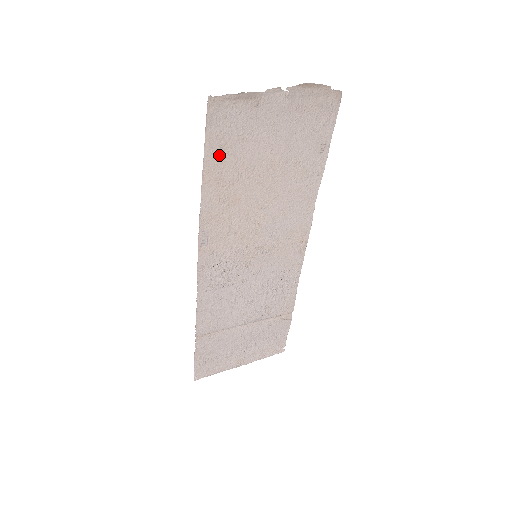
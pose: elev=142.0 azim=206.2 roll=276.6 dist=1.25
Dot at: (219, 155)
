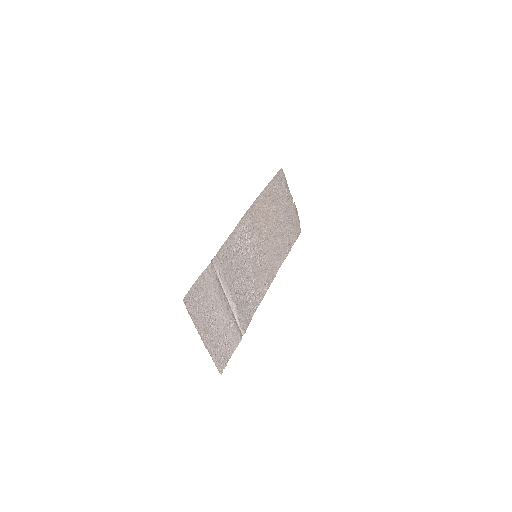
Dot at: (274, 188)
